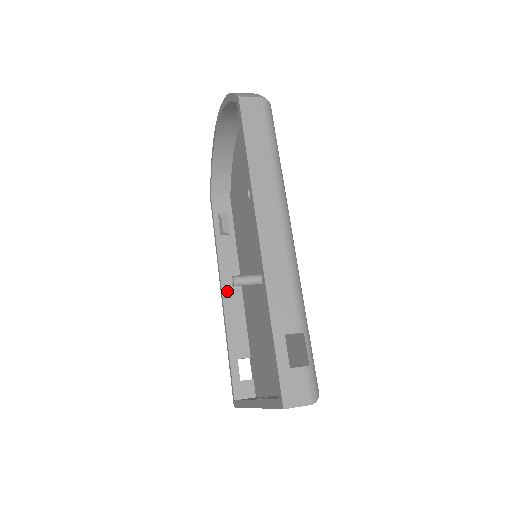
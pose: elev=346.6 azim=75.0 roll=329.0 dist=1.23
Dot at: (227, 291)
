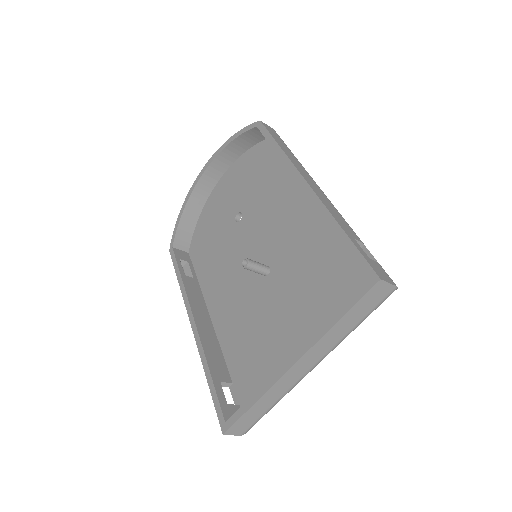
Dot at: (199, 319)
